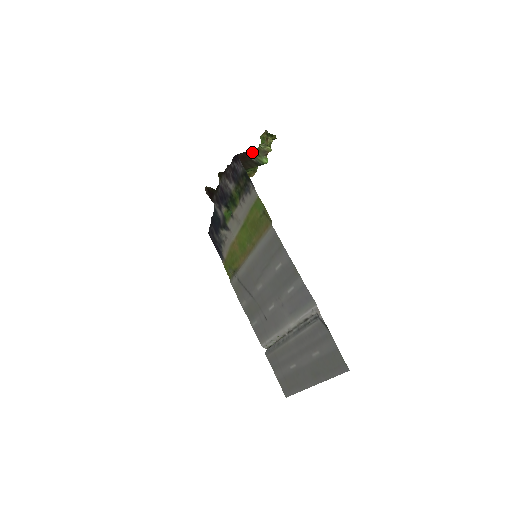
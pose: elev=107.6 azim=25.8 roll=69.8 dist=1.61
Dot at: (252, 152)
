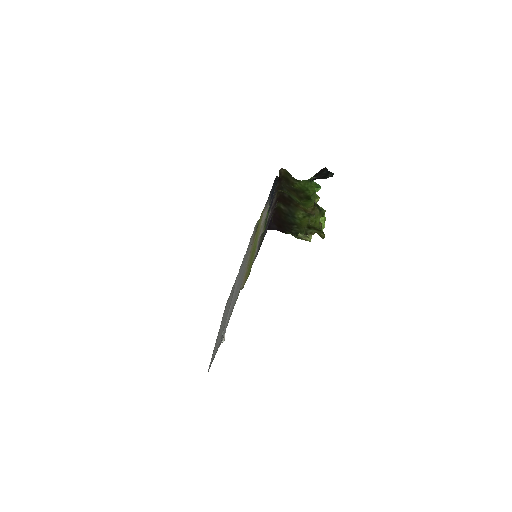
Dot at: (288, 232)
